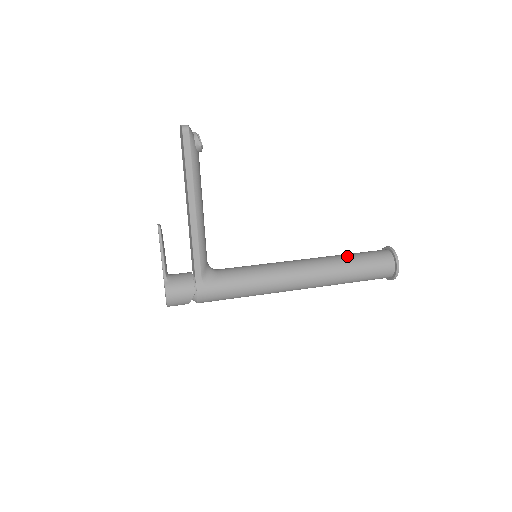
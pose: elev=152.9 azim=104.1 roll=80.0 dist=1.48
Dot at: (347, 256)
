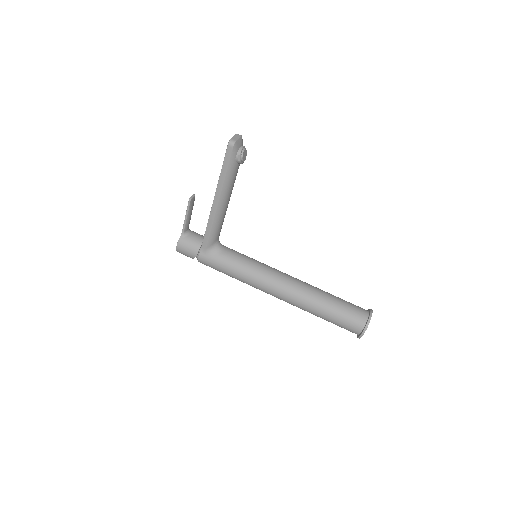
Dot at: (329, 298)
